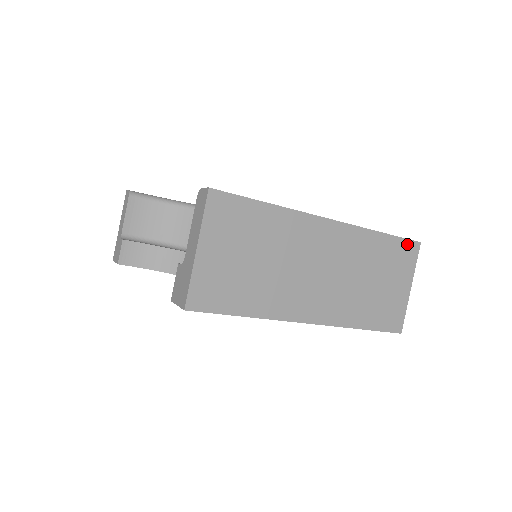
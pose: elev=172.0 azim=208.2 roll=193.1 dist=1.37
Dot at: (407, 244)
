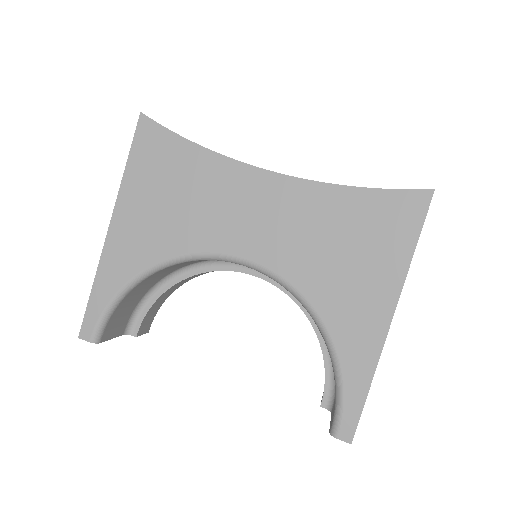
Dot at: (427, 211)
